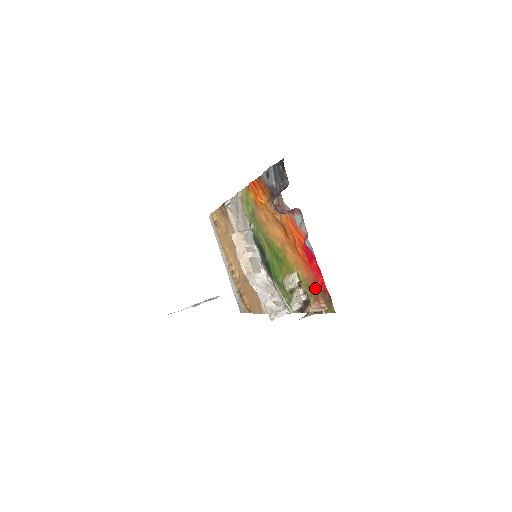
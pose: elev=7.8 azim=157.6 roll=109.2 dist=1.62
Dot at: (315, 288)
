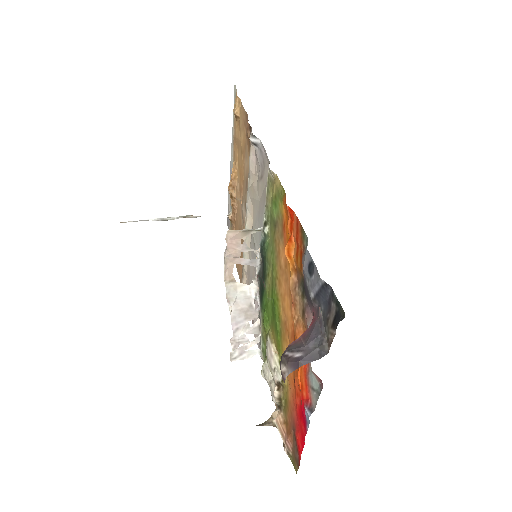
Dot at: (291, 424)
